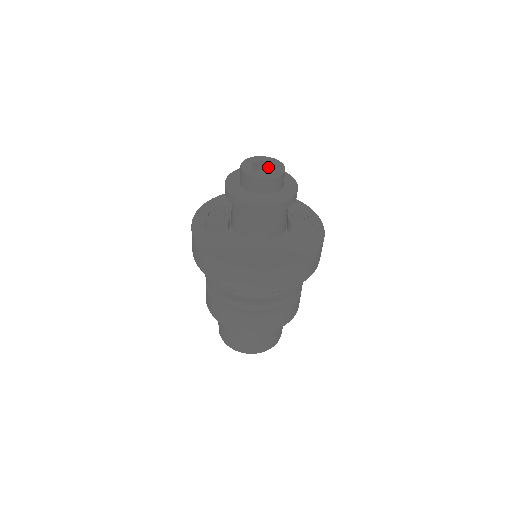
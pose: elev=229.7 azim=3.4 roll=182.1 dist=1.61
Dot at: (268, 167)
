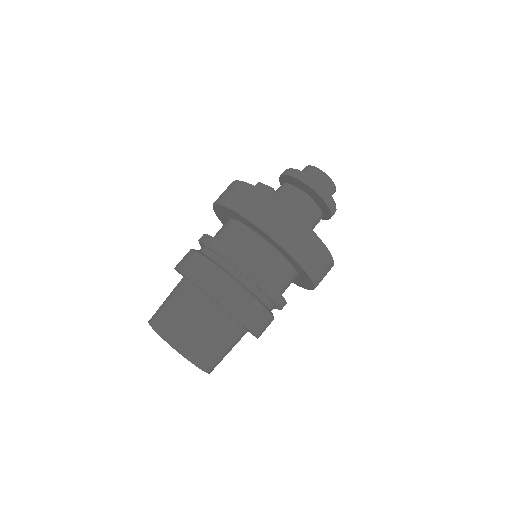
Dot at: occluded
